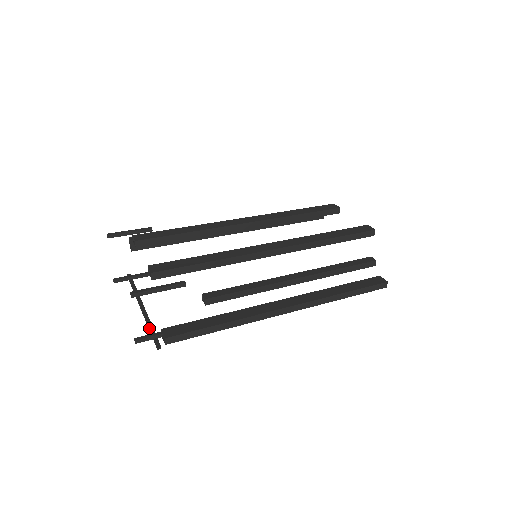
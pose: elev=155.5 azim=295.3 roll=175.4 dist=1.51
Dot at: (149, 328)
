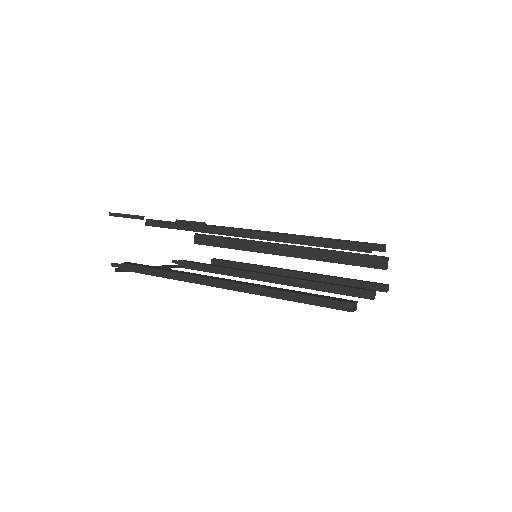
Dot at: occluded
